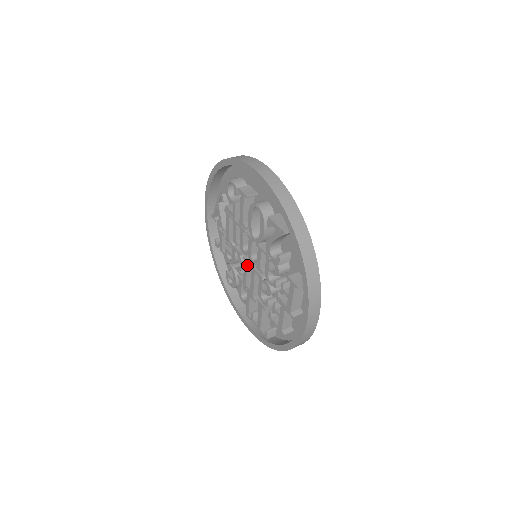
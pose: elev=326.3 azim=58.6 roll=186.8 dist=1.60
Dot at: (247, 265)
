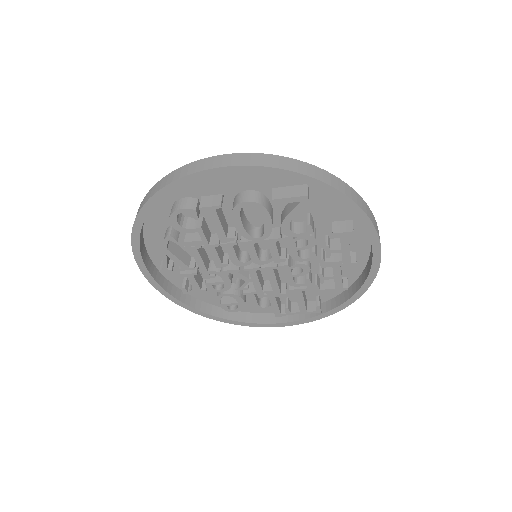
Dot at: (256, 272)
